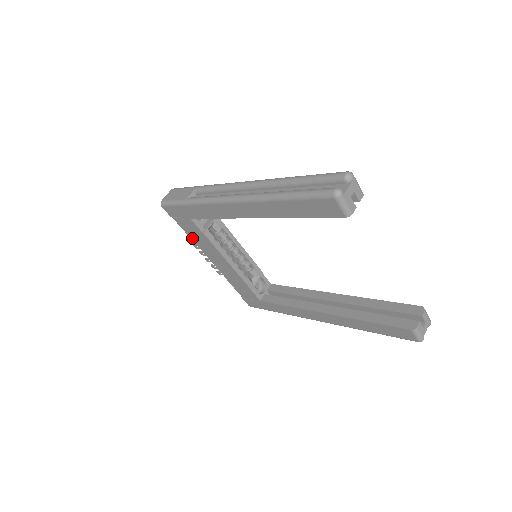
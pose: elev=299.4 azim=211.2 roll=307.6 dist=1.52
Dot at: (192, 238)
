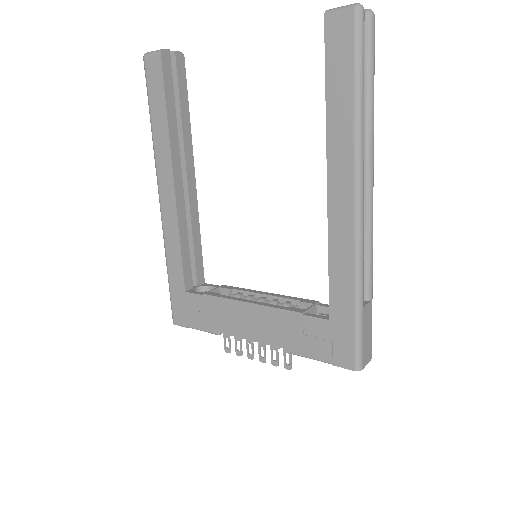
Dot at: (214, 329)
